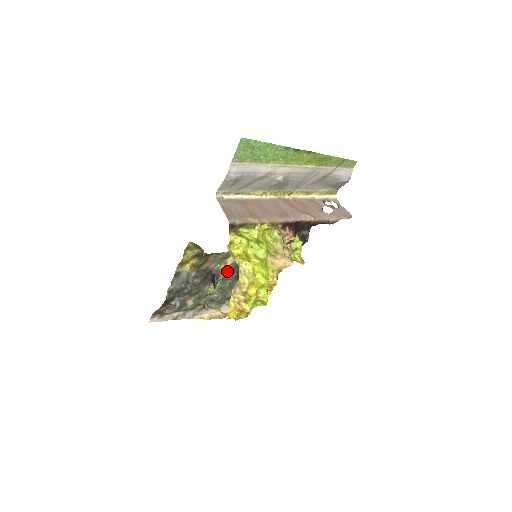
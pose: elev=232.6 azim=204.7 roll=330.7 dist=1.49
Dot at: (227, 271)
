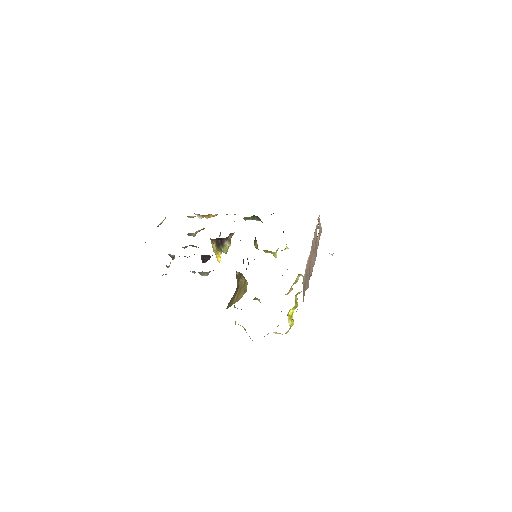
Dot at: occluded
